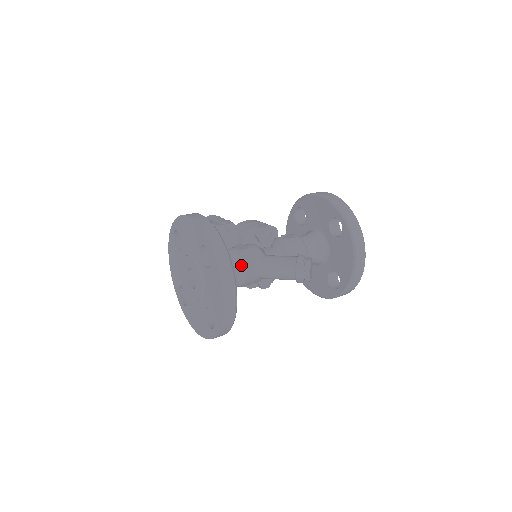
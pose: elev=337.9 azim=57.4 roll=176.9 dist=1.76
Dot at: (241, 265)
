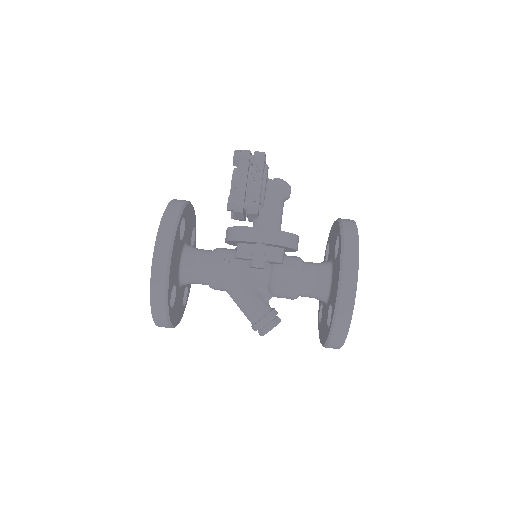
Dot at: (211, 286)
